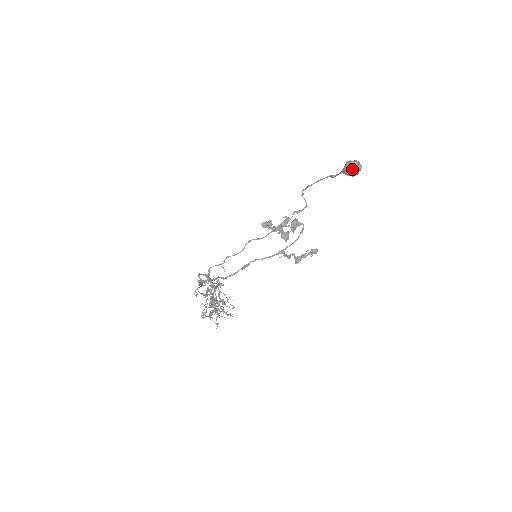
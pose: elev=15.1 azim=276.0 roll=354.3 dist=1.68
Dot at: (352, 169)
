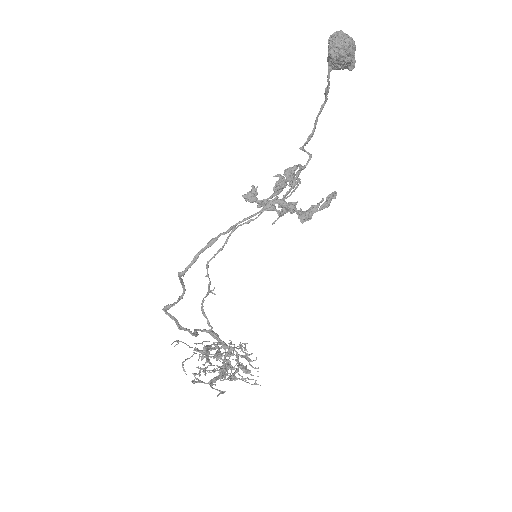
Dot at: (335, 44)
